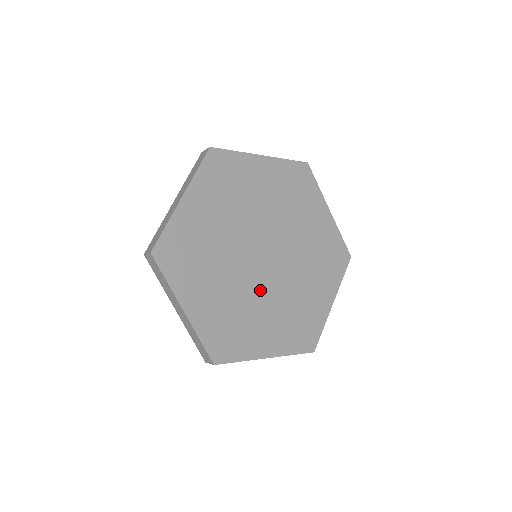
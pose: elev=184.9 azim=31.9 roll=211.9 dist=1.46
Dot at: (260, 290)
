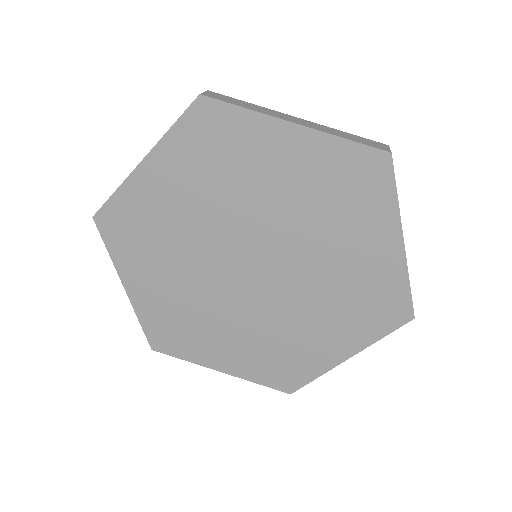
Dot at: (232, 304)
